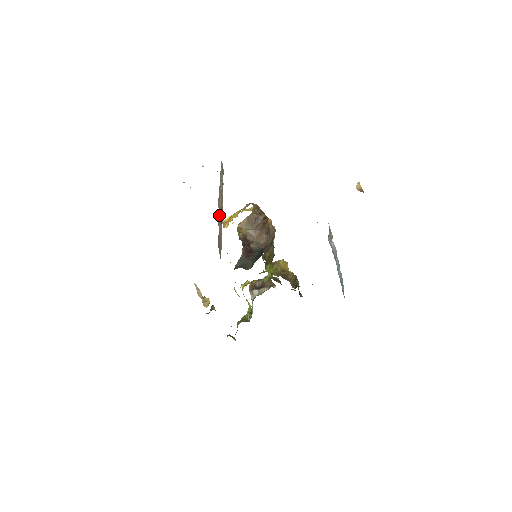
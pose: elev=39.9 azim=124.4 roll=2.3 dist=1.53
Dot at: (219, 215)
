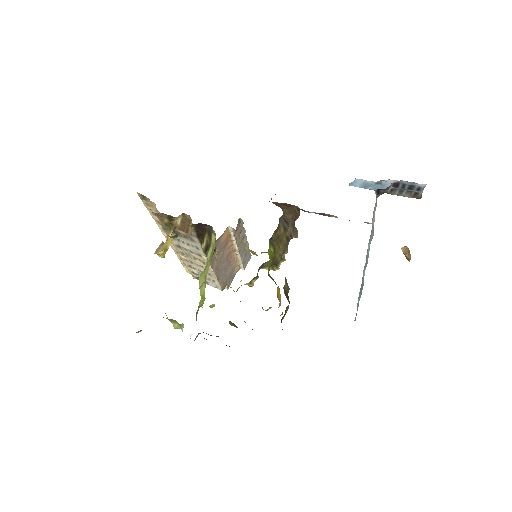
Dot at: (240, 224)
